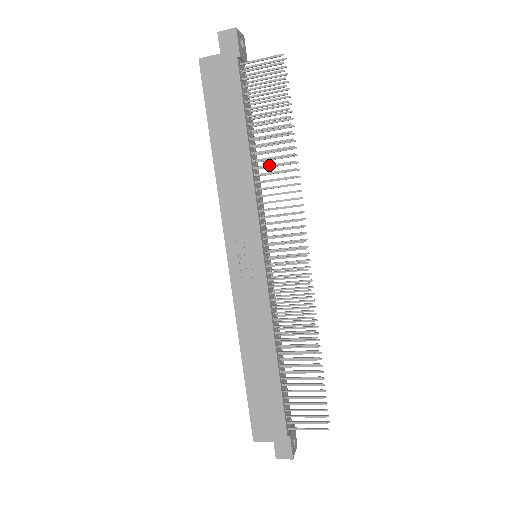
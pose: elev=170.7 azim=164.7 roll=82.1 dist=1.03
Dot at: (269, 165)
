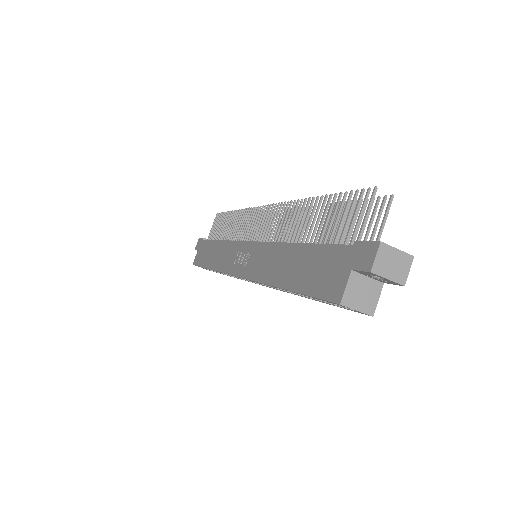
Dot at: (232, 229)
